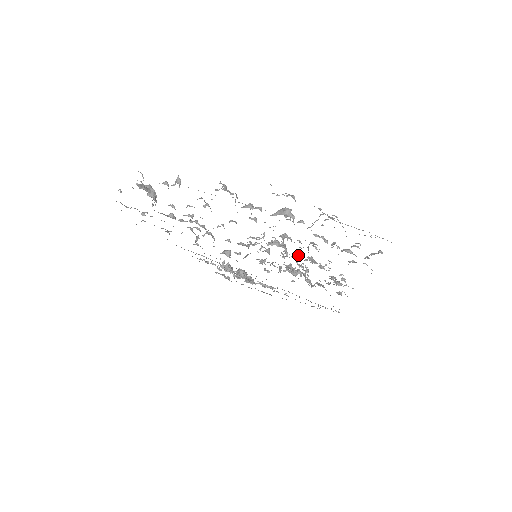
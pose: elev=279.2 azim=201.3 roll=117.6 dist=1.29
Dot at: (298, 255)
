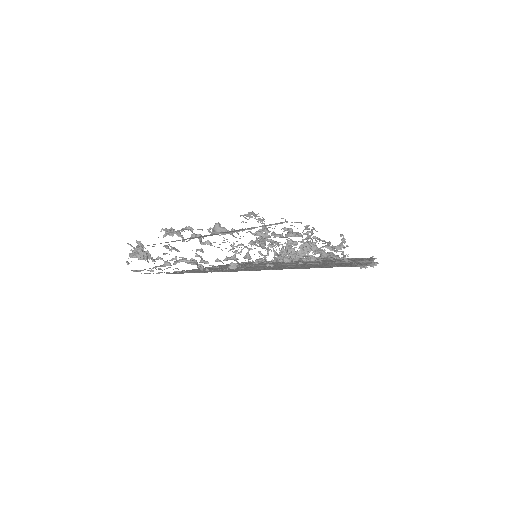
Dot at: (275, 245)
